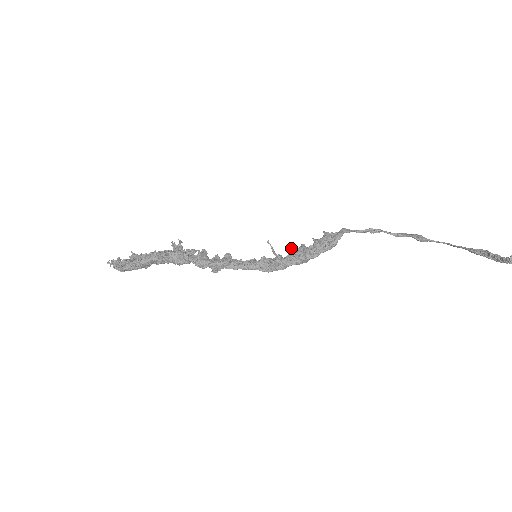
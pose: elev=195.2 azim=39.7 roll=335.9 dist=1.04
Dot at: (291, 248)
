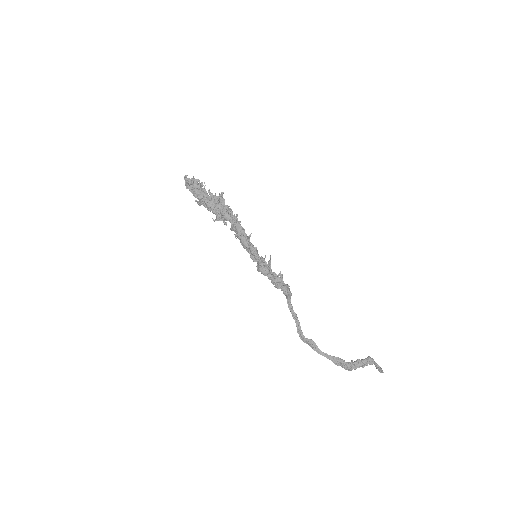
Dot at: occluded
